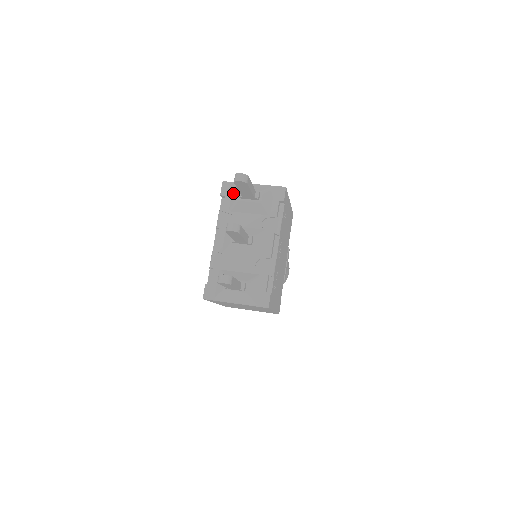
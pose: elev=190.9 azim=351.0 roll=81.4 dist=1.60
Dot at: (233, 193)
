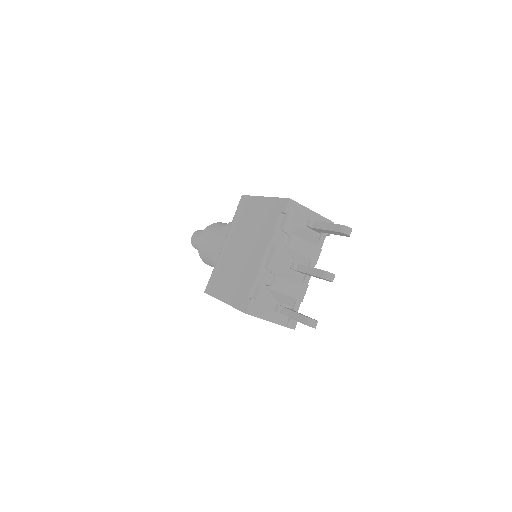
Dot at: (297, 215)
